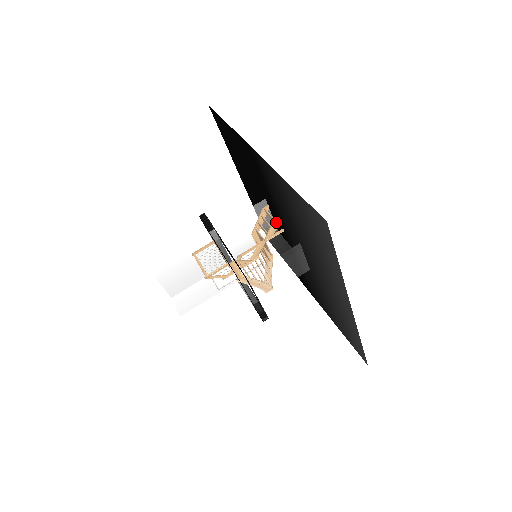
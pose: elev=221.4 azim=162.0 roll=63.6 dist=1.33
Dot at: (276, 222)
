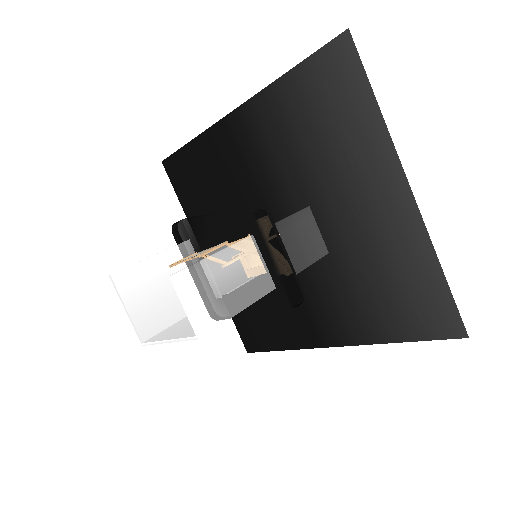
Dot at: occluded
